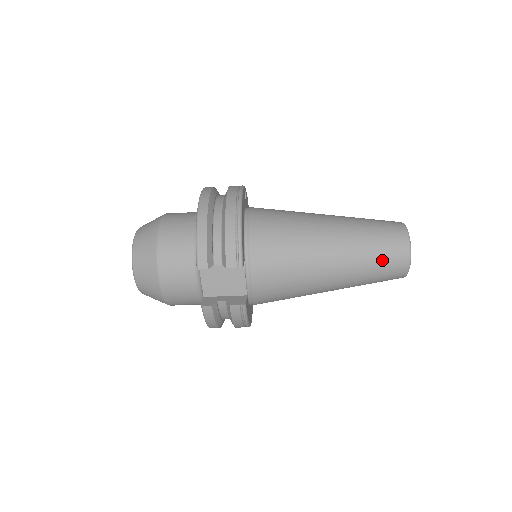
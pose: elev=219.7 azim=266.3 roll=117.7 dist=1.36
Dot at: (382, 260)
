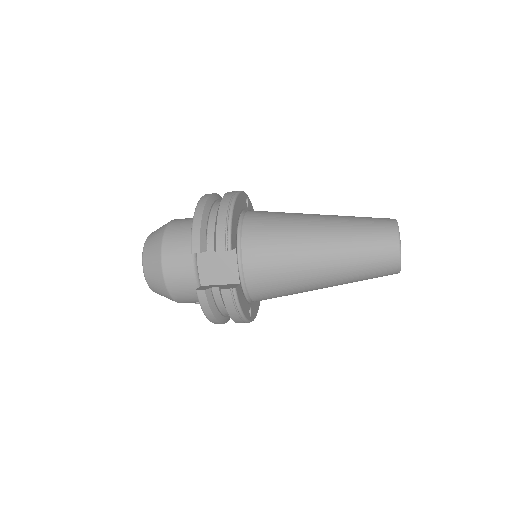
Dot at: (371, 250)
